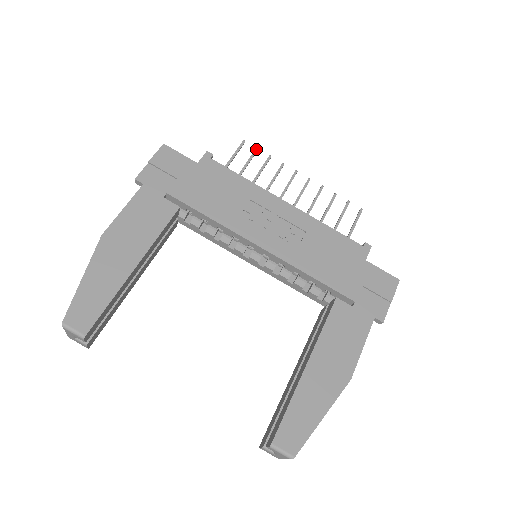
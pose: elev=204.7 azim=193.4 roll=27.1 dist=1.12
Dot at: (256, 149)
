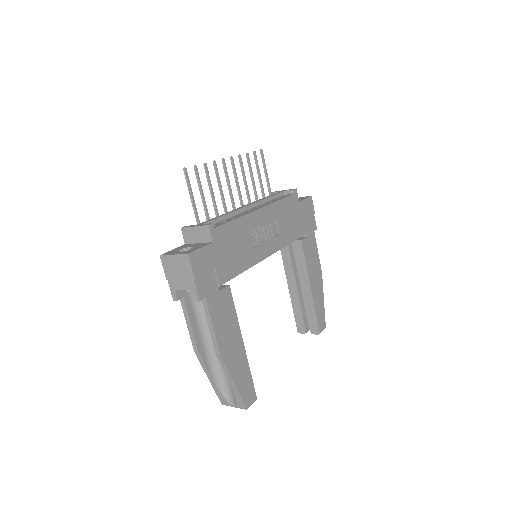
Dot at: (196, 168)
